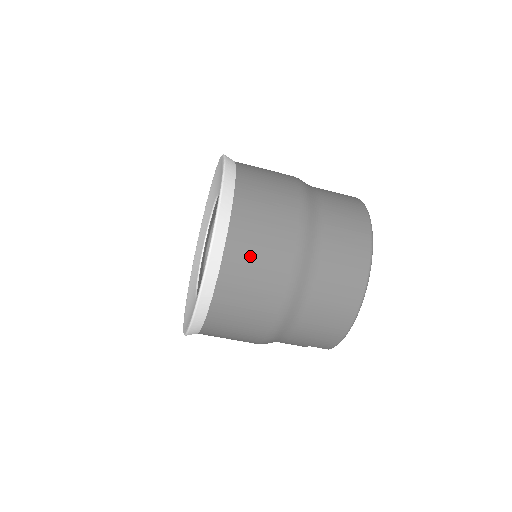
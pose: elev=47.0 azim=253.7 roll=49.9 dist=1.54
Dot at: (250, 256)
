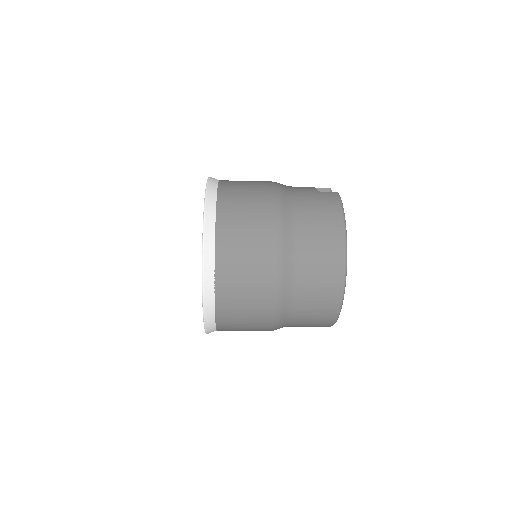
Dot at: (237, 291)
